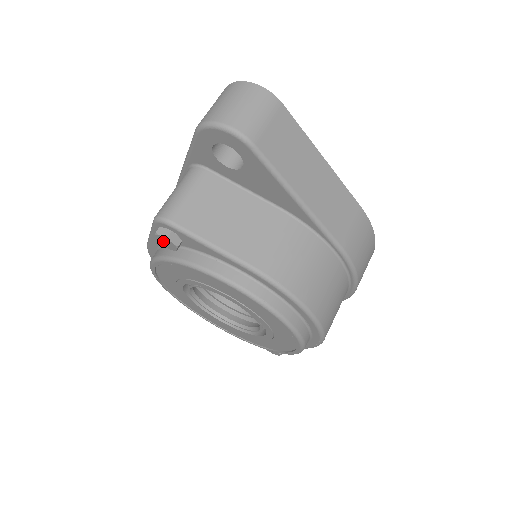
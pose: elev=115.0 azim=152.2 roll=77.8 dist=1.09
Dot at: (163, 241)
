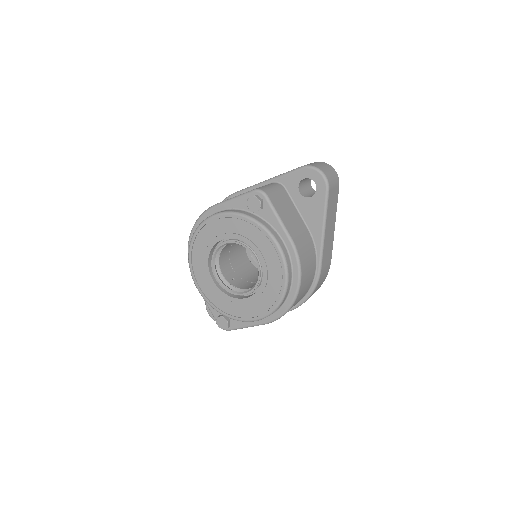
Dot at: (253, 202)
